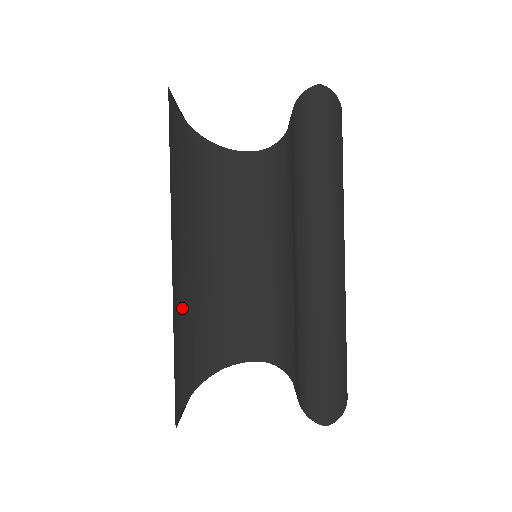
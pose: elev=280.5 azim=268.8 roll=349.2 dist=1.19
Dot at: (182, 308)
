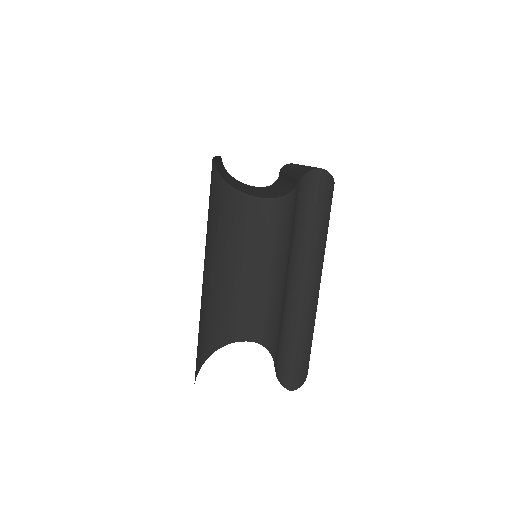
Dot at: occluded
